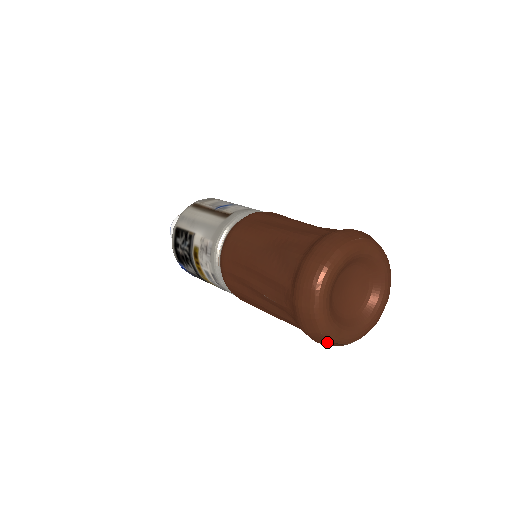
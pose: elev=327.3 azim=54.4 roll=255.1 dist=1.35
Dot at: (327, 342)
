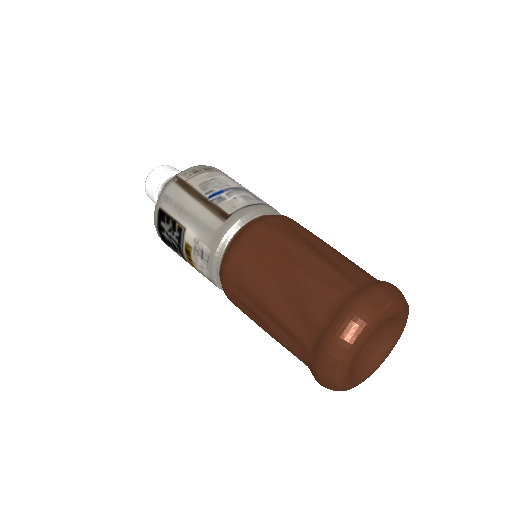
Dot at: occluded
